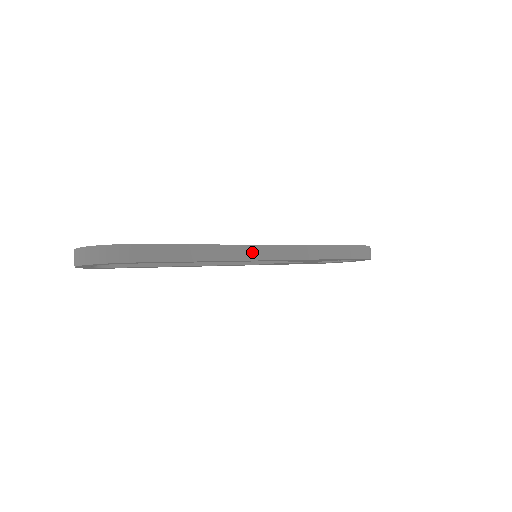
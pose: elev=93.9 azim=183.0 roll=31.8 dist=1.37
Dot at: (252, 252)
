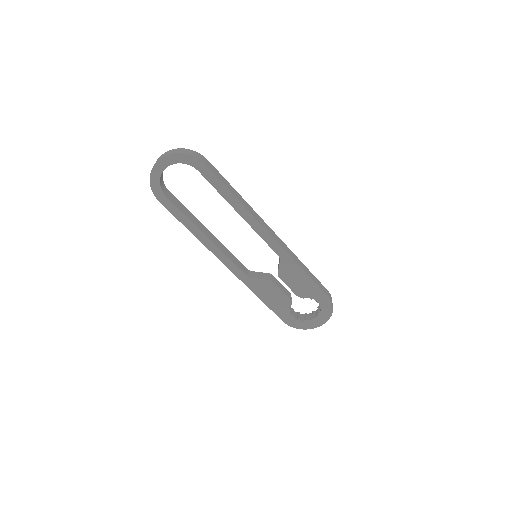
Dot at: (265, 226)
